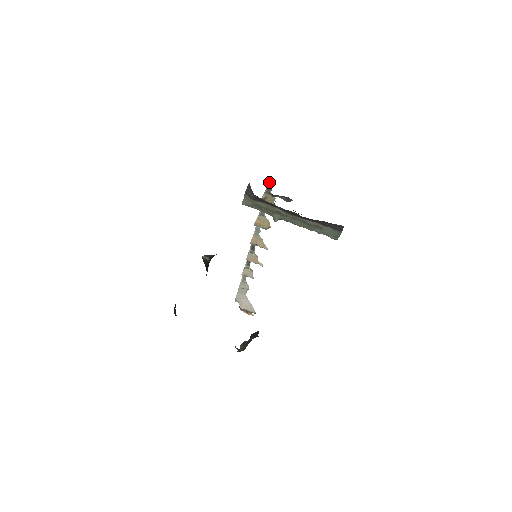
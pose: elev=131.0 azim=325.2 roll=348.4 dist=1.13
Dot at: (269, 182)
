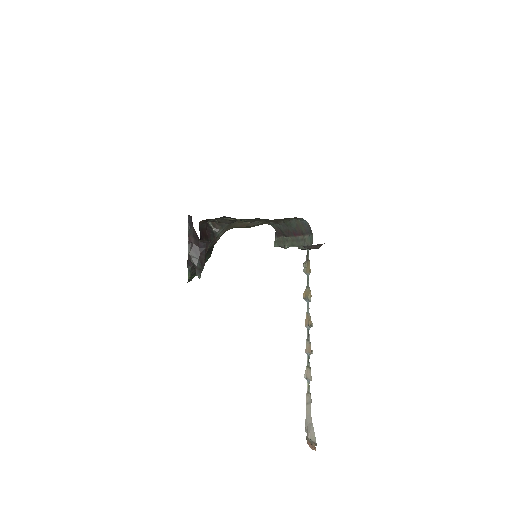
Dot at: (307, 249)
